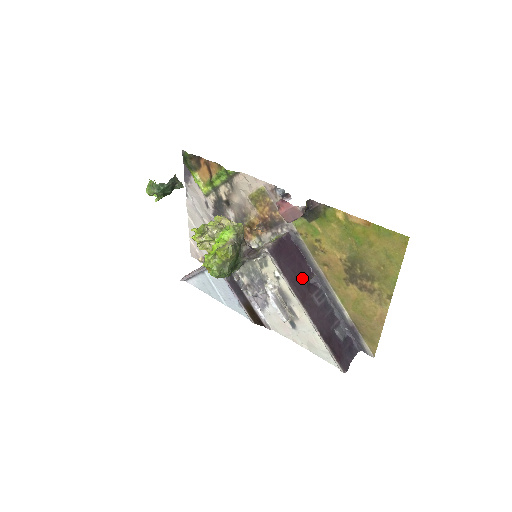
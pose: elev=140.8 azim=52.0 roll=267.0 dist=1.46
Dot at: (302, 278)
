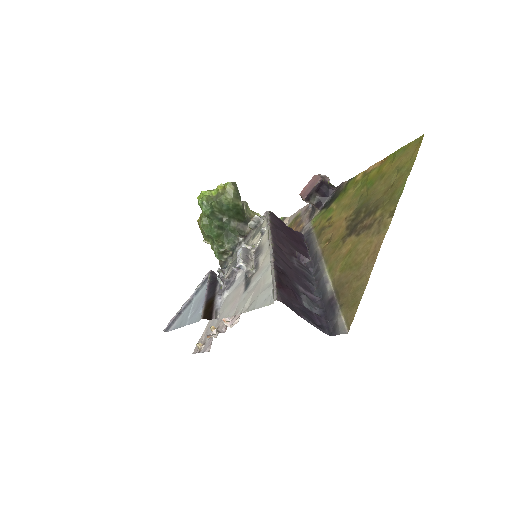
Dot at: (291, 245)
